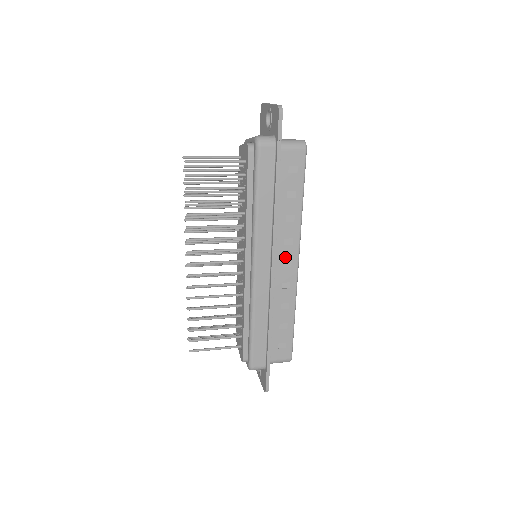
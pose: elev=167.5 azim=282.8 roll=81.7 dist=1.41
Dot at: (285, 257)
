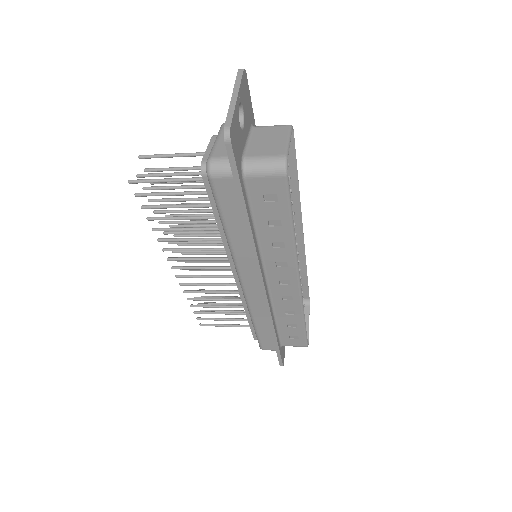
Dot at: (280, 277)
